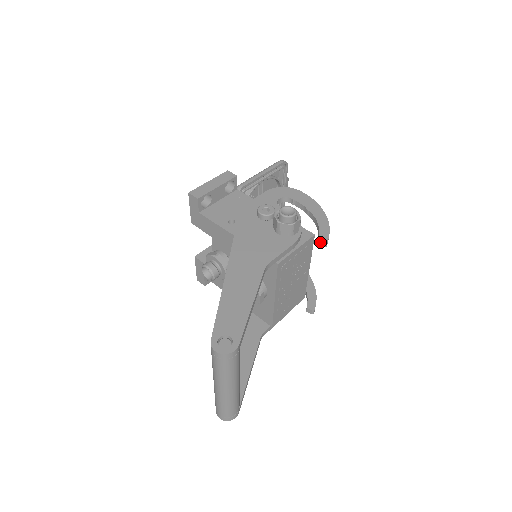
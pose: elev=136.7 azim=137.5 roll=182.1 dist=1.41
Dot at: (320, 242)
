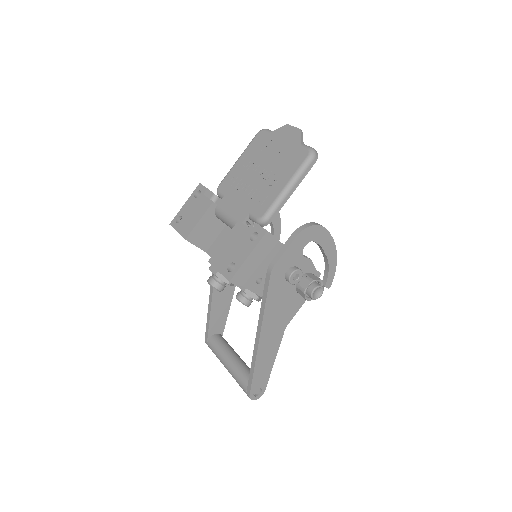
Dot at: (324, 286)
